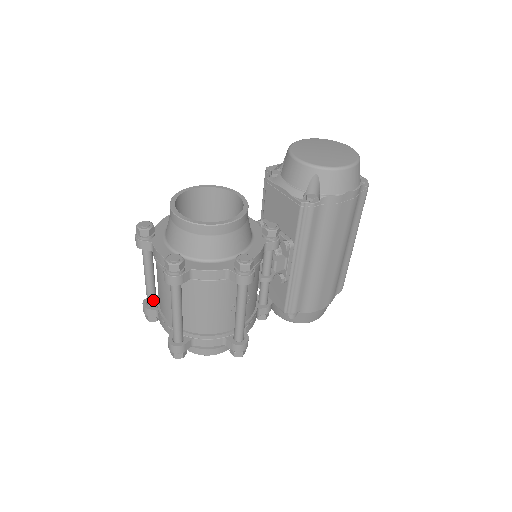
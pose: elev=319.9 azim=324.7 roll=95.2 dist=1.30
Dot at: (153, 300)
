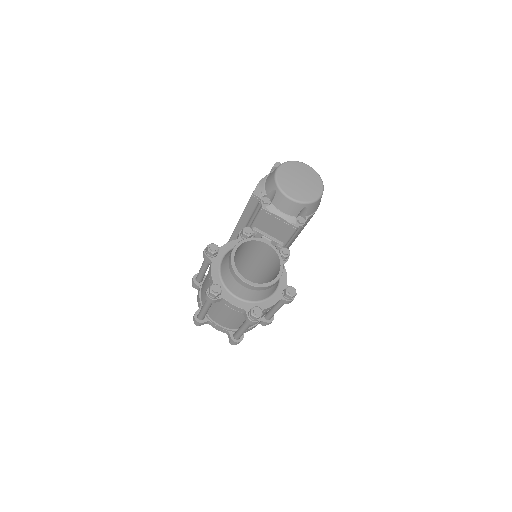
Dot at: occluded
